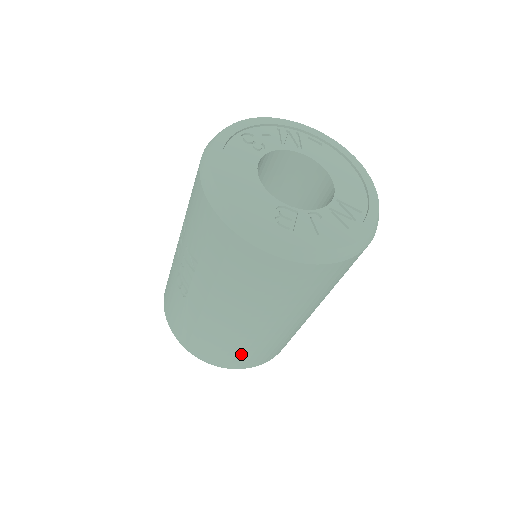
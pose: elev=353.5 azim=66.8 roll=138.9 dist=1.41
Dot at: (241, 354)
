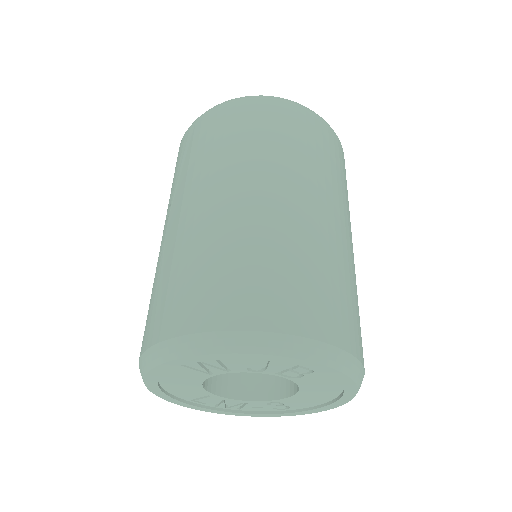
Dot at: (240, 273)
